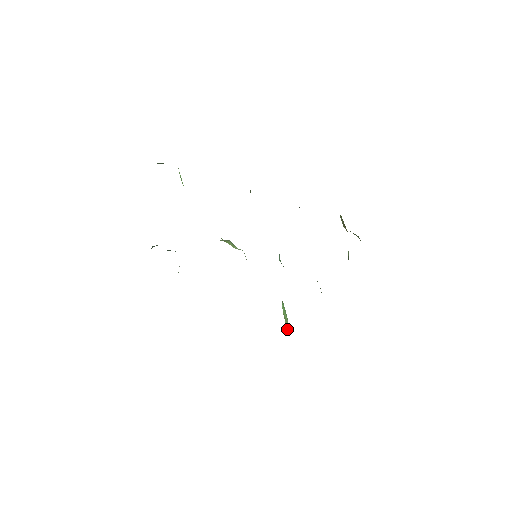
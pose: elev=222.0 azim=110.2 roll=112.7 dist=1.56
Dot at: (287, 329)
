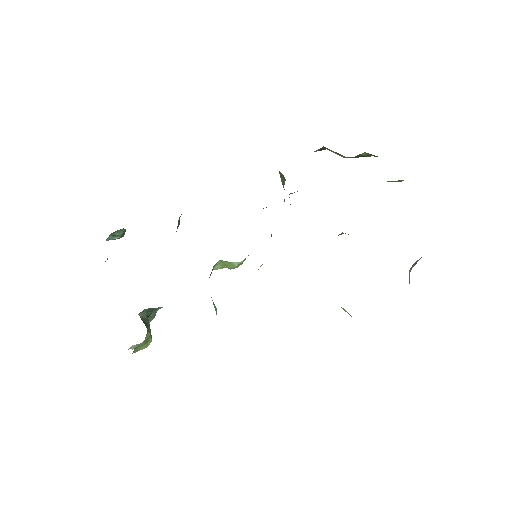
Dot at: occluded
